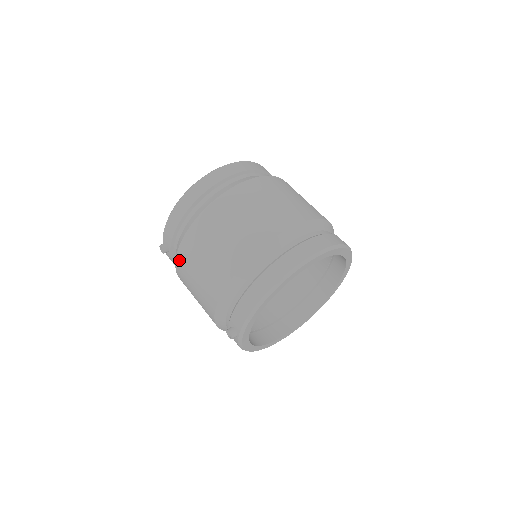
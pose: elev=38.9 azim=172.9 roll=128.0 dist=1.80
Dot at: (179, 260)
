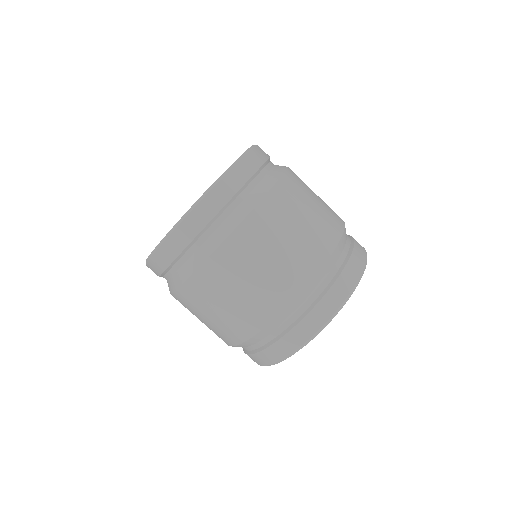
Dot at: occluded
